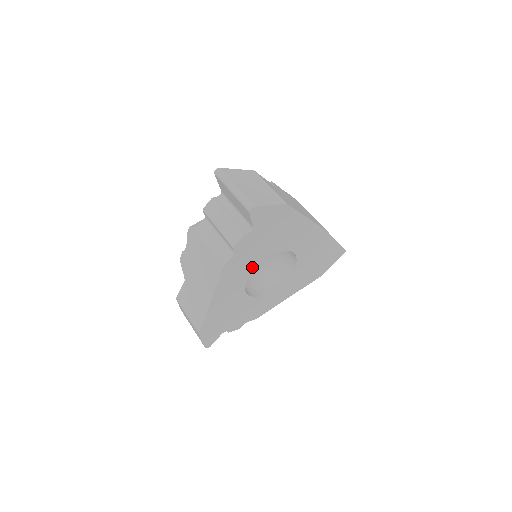
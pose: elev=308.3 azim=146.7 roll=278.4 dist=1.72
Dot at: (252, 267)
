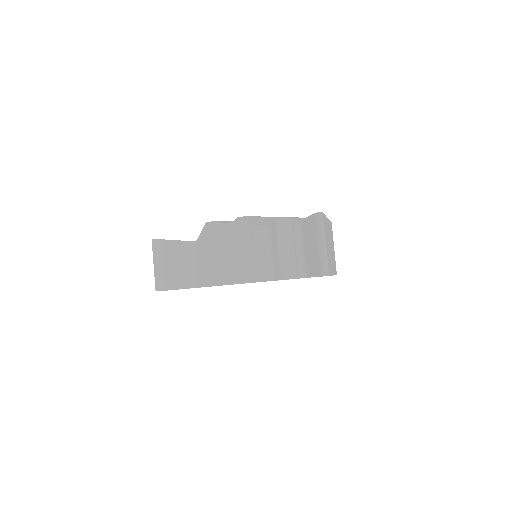
Dot at: occluded
